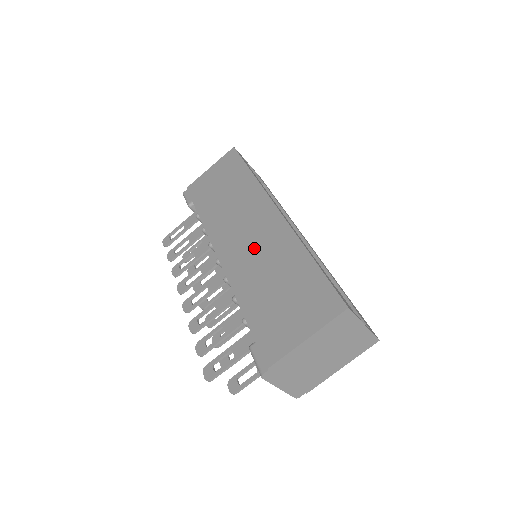
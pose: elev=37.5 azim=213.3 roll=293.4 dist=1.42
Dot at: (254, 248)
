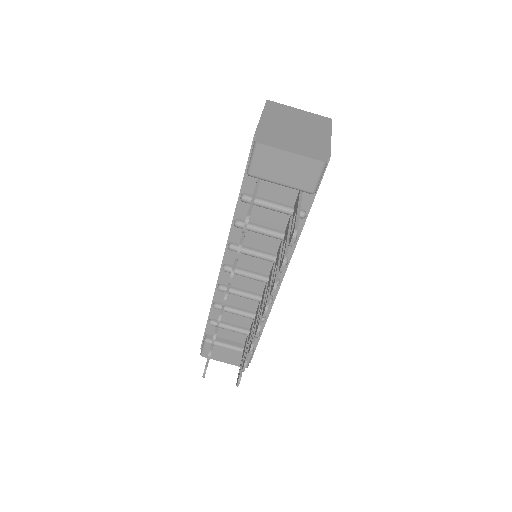
Dot at: occluded
